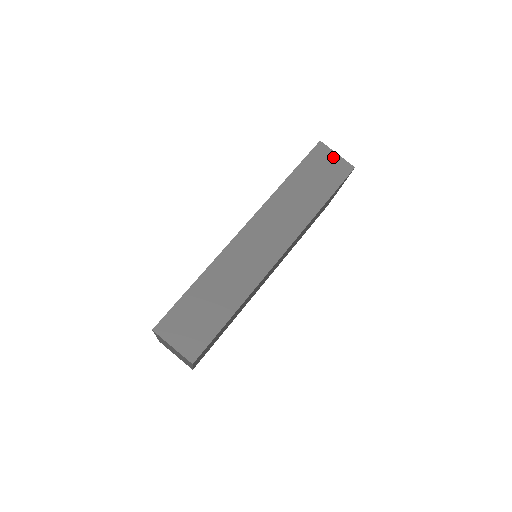
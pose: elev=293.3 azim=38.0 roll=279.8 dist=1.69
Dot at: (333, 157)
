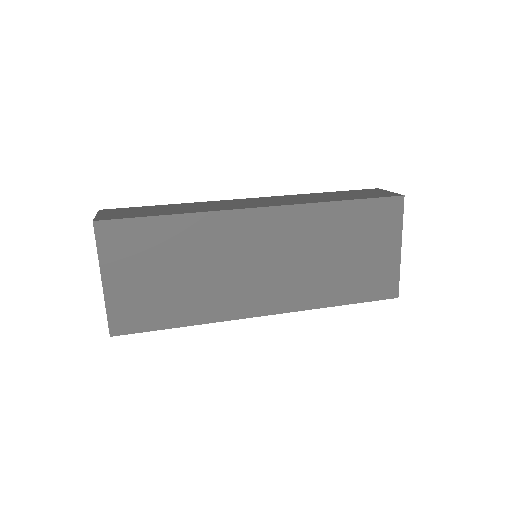
Dot at: (384, 192)
